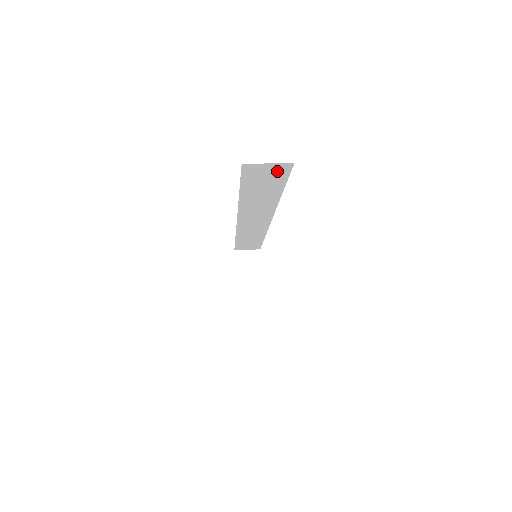
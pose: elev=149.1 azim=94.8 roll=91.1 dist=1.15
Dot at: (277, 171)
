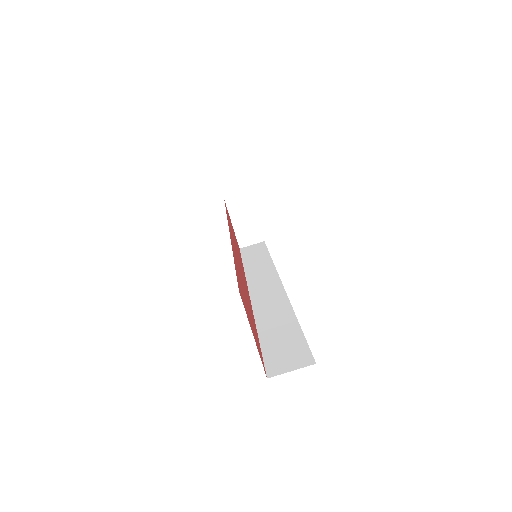
Dot at: occluded
